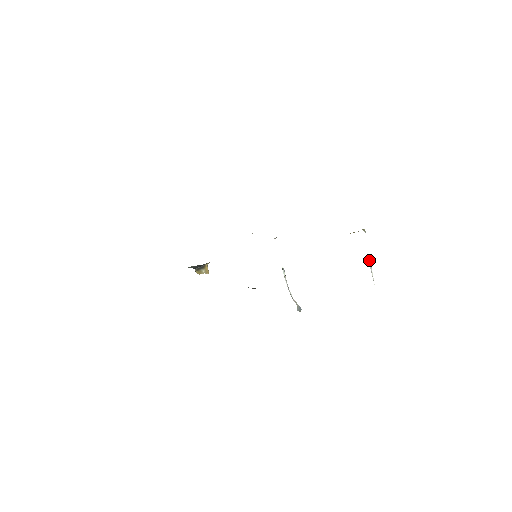
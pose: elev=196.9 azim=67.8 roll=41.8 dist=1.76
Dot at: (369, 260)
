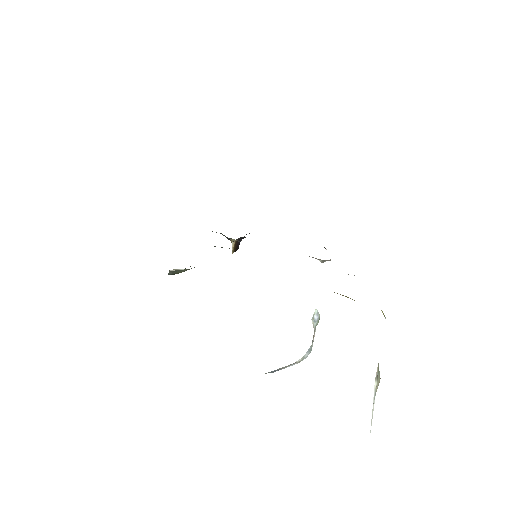
Dot at: occluded
